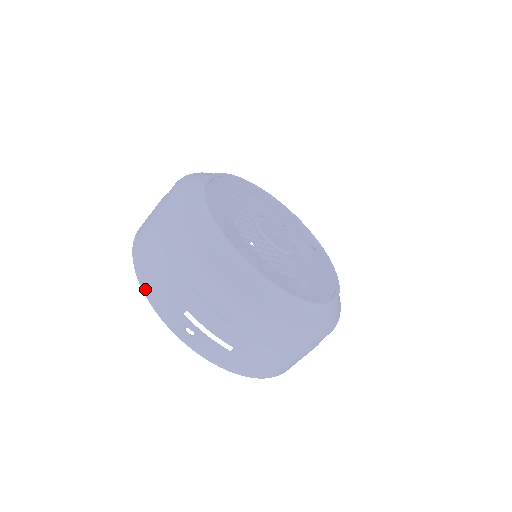
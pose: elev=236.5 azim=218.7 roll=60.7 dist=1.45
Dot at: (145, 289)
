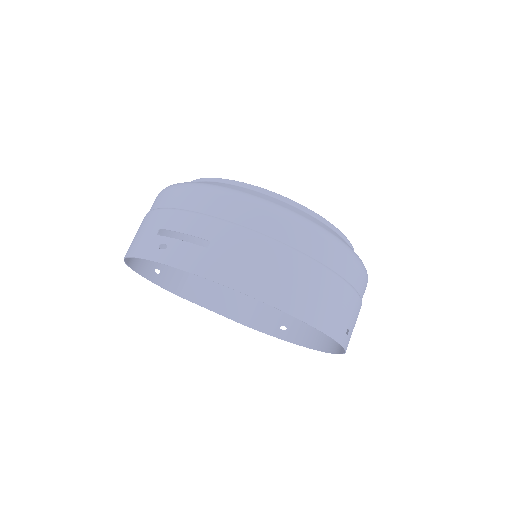
Dot at: (127, 254)
